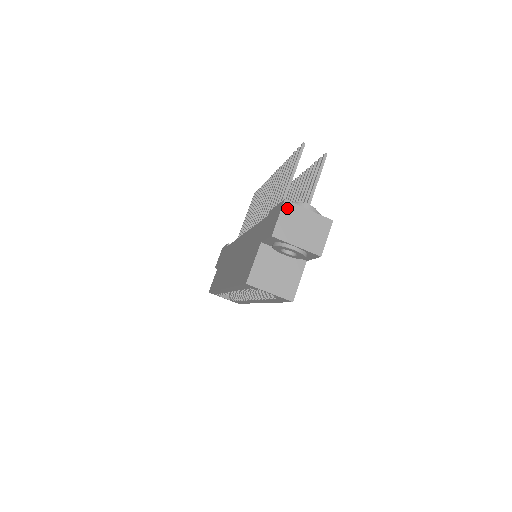
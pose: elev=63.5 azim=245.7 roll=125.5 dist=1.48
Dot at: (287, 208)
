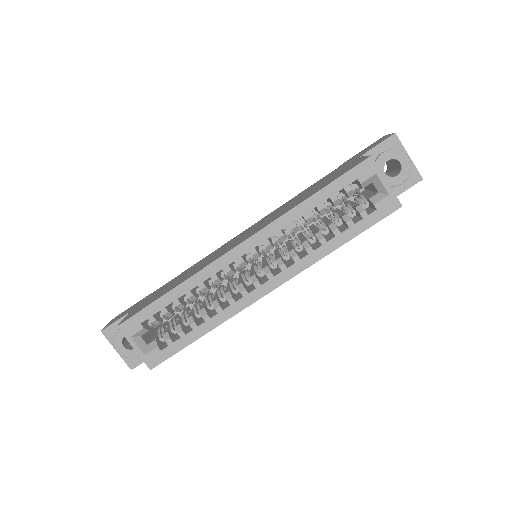
Dot at: occluded
